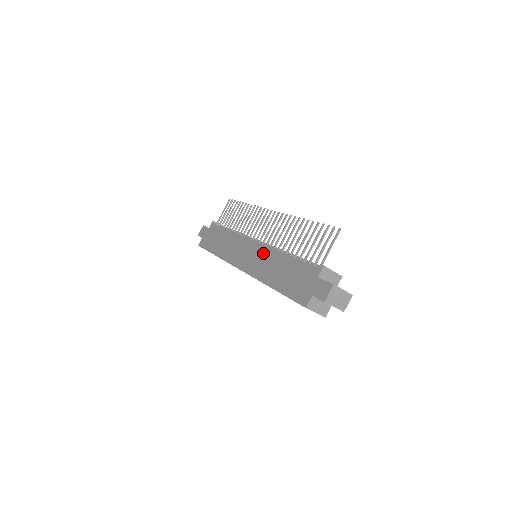
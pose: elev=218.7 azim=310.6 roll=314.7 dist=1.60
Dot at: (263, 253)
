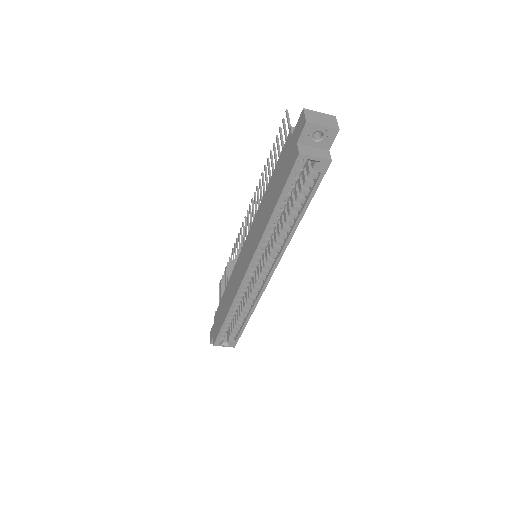
Dot at: (253, 228)
